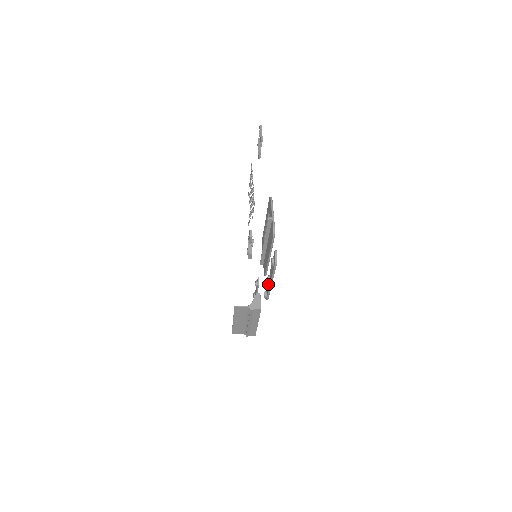
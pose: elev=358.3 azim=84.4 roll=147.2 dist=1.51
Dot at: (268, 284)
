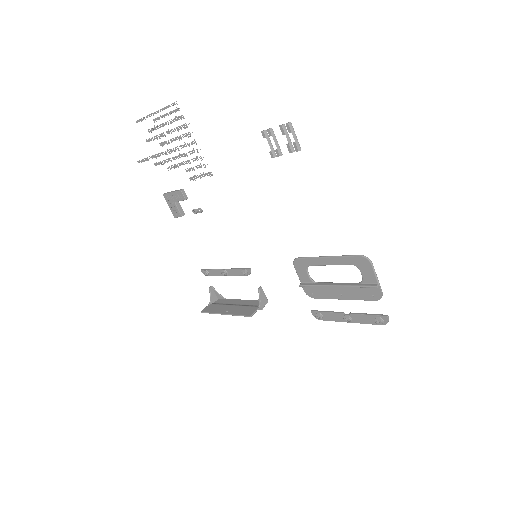
Dot at: (338, 317)
